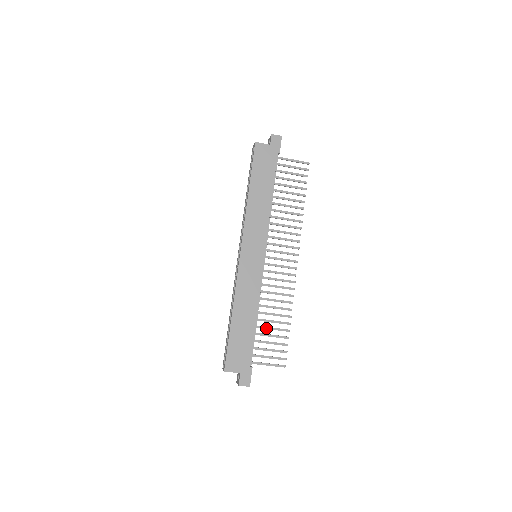
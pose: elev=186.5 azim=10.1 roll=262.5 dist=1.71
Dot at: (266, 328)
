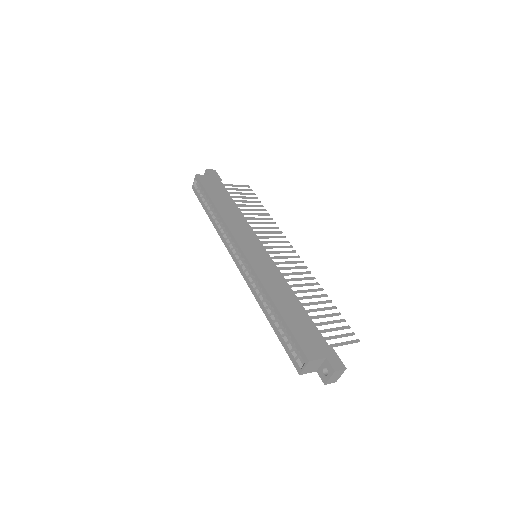
Dot at: (314, 310)
